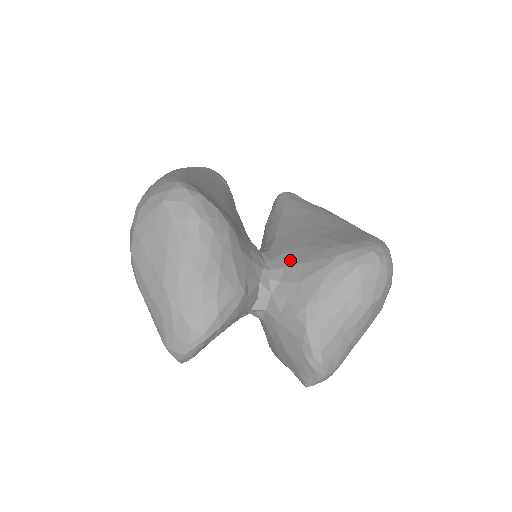
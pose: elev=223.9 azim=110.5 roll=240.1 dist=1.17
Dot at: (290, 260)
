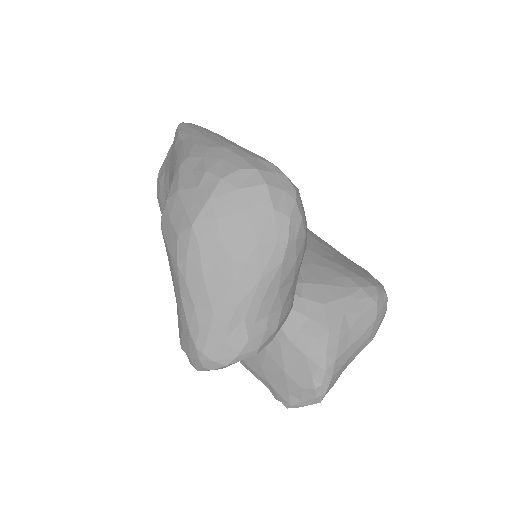
Dot at: (307, 276)
